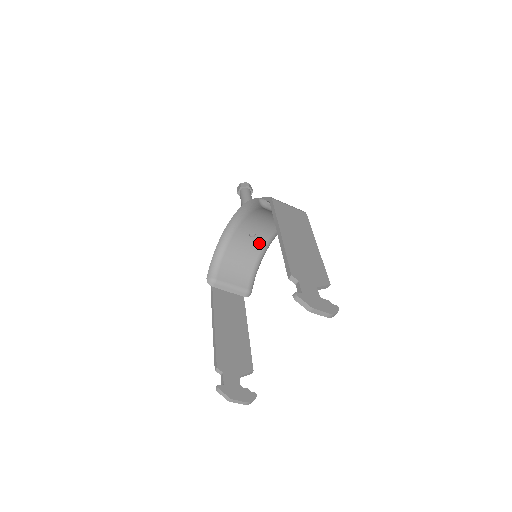
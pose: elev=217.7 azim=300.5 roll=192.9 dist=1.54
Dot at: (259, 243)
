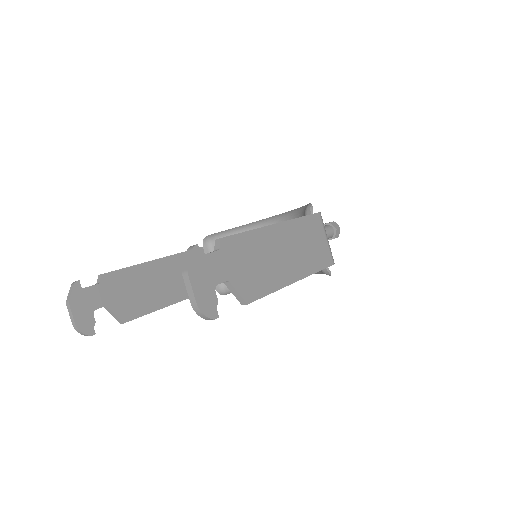
Dot at: occluded
